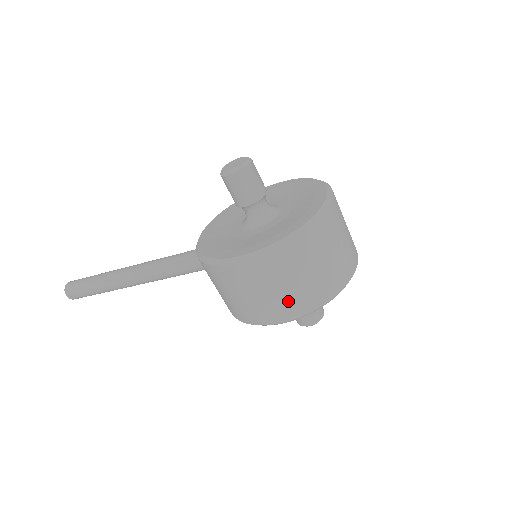
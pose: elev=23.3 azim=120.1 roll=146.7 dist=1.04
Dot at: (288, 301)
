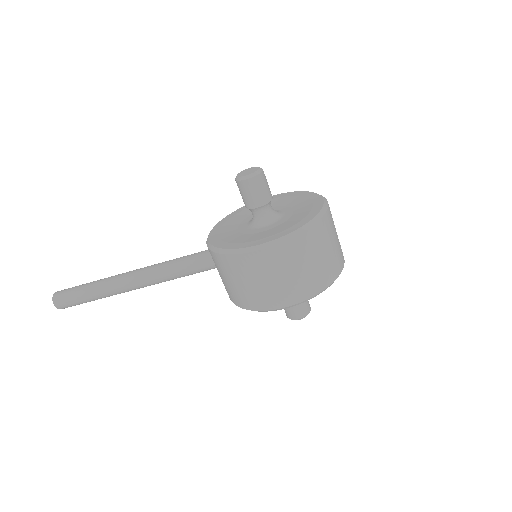
Dot at: (298, 285)
